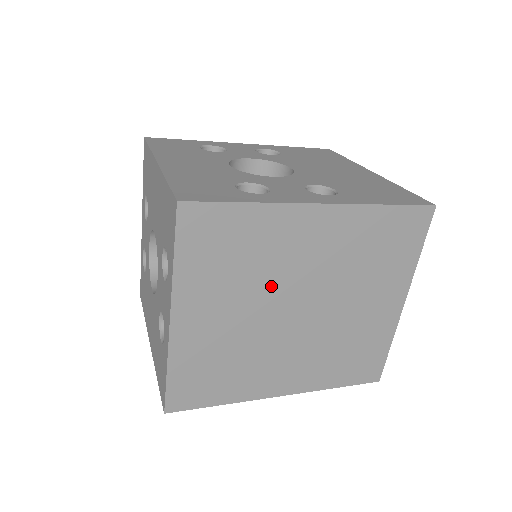
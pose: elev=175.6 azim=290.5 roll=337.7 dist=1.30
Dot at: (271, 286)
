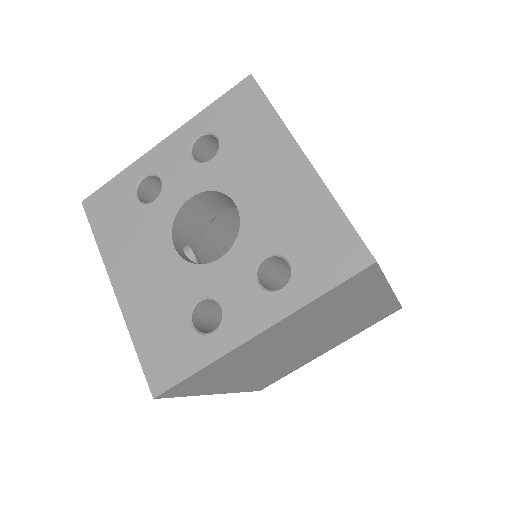
Dot at: (317, 327)
